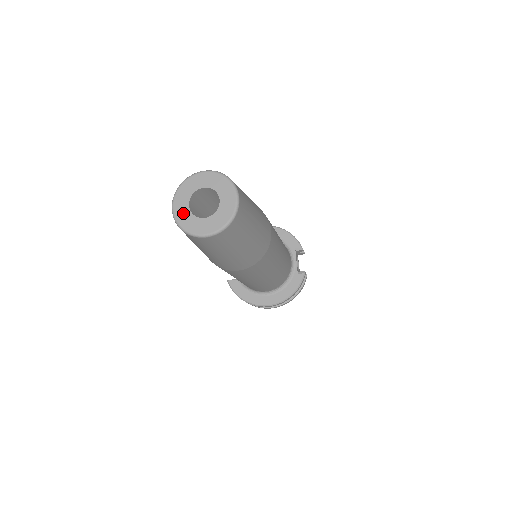
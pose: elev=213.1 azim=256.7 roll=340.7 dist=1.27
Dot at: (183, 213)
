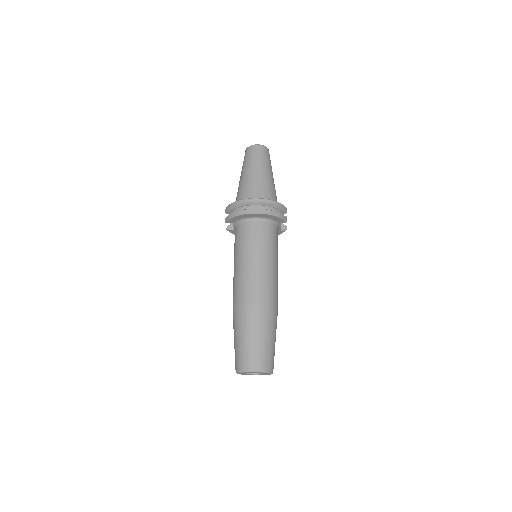
Dot at: (243, 374)
